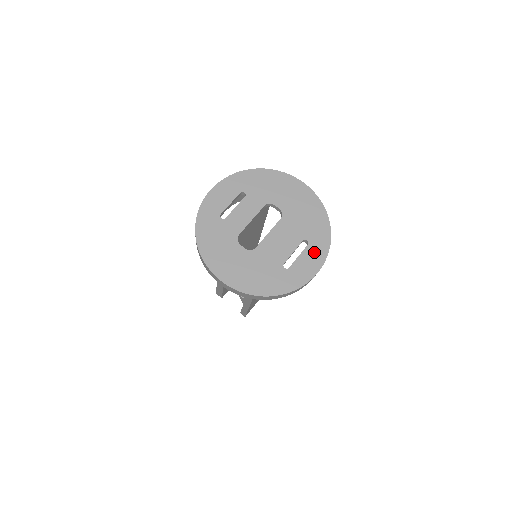
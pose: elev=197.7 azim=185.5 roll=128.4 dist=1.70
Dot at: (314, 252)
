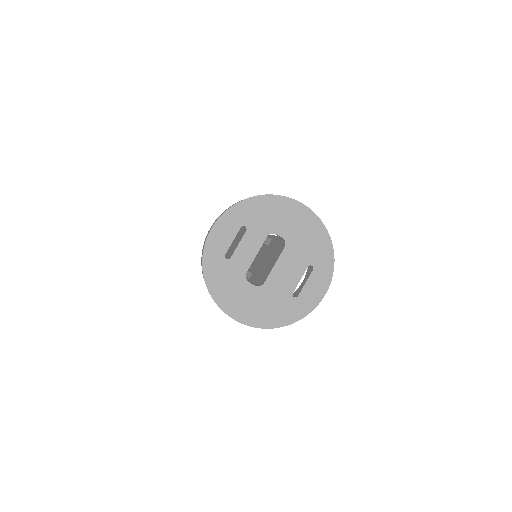
Dot at: (320, 276)
